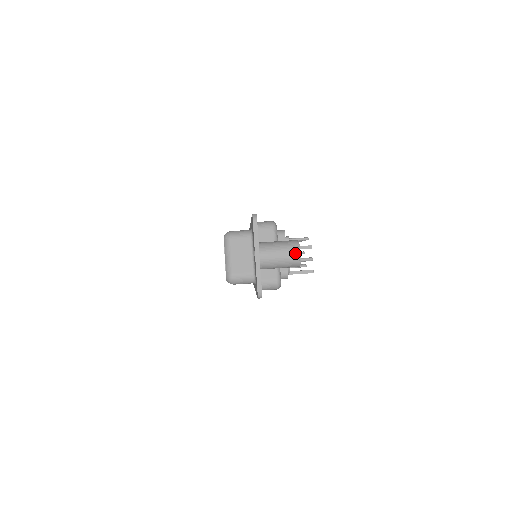
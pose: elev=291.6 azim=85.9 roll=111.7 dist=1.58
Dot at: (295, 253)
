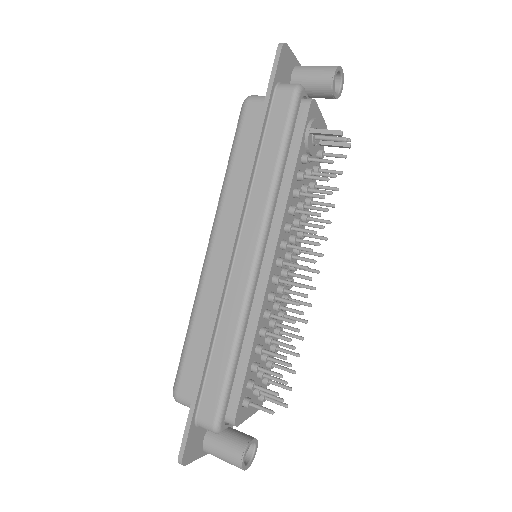
Dot at: occluded
